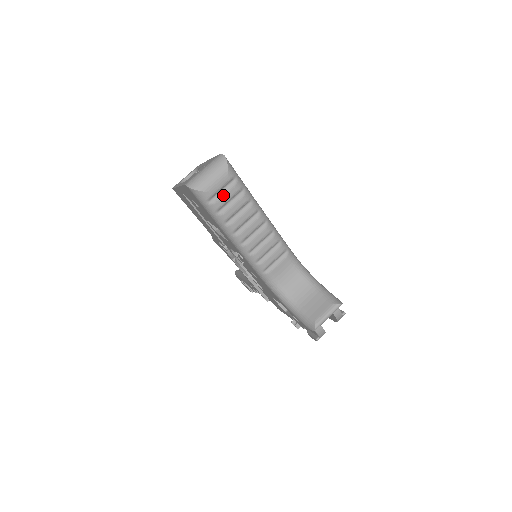
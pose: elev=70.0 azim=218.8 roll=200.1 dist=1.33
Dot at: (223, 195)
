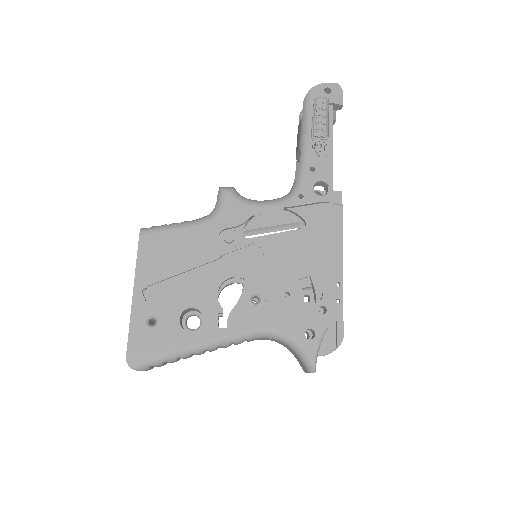
Dot at: occluded
